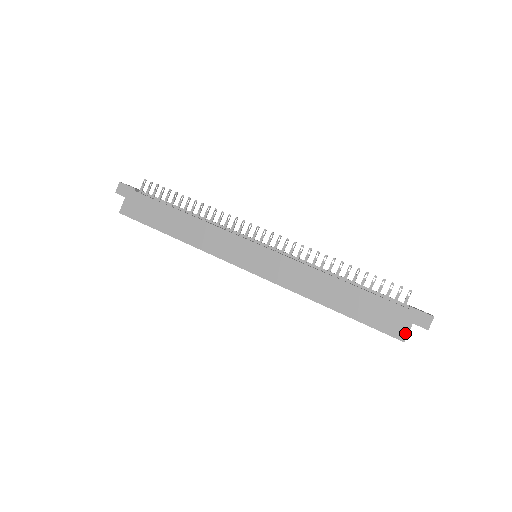
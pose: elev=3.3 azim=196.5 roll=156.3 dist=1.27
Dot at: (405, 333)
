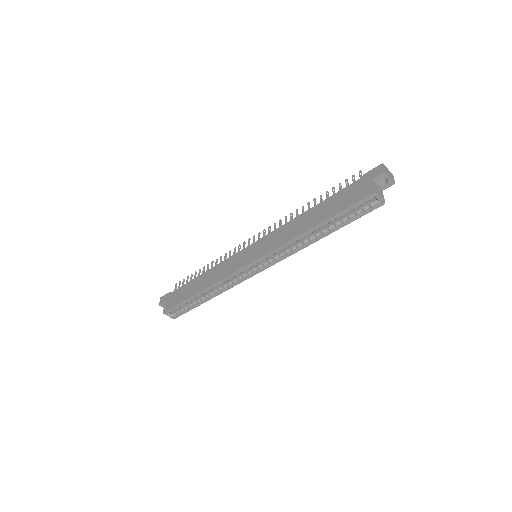
Dot at: (371, 188)
